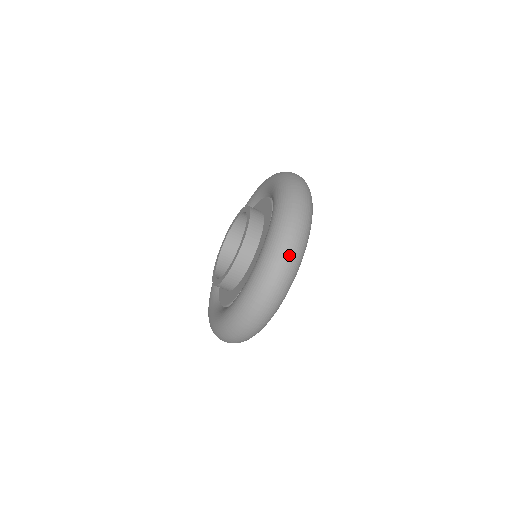
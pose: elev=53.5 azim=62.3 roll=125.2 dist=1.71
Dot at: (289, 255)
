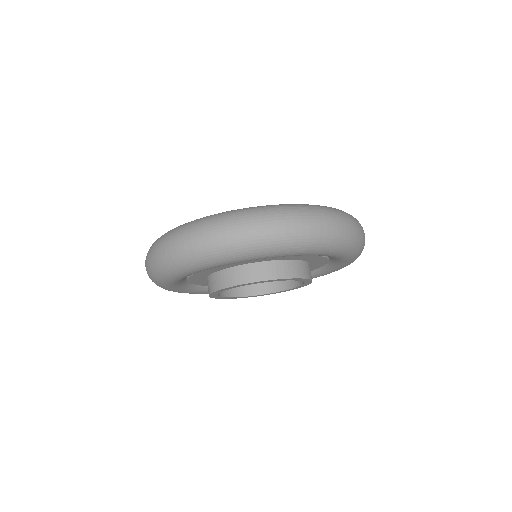
Dot at: occluded
